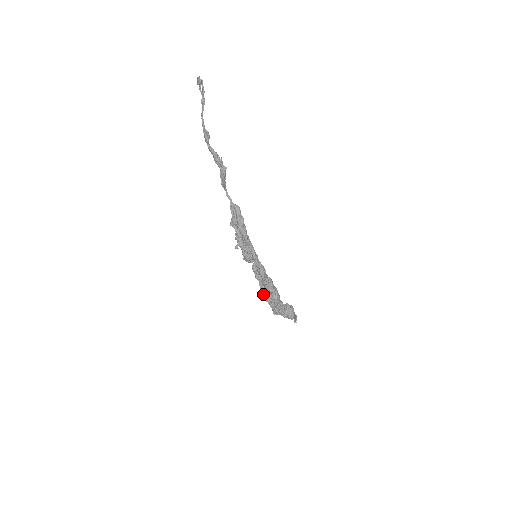
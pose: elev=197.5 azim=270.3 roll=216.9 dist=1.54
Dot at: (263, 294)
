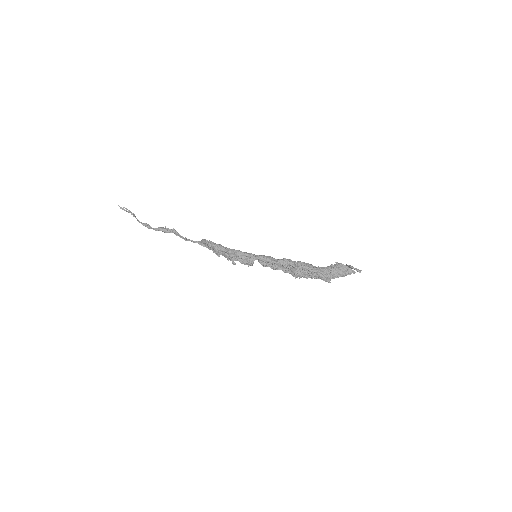
Dot at: (294, 275)
